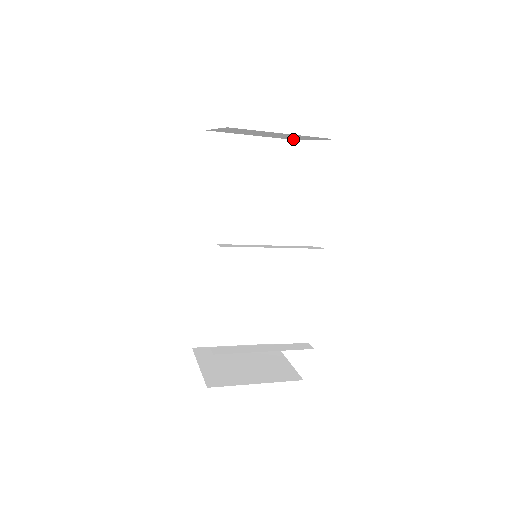
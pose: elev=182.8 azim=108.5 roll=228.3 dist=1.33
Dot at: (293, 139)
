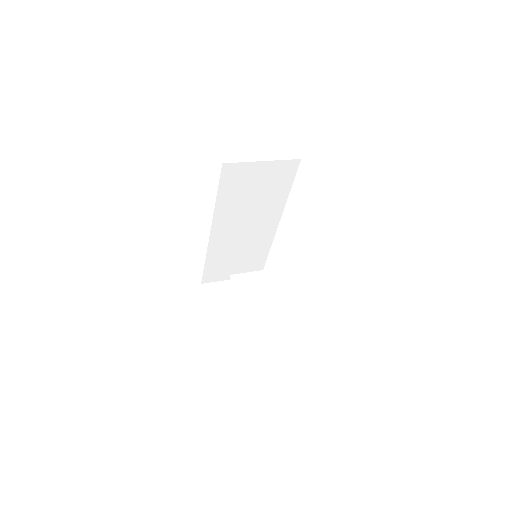
Dot at: occluded
